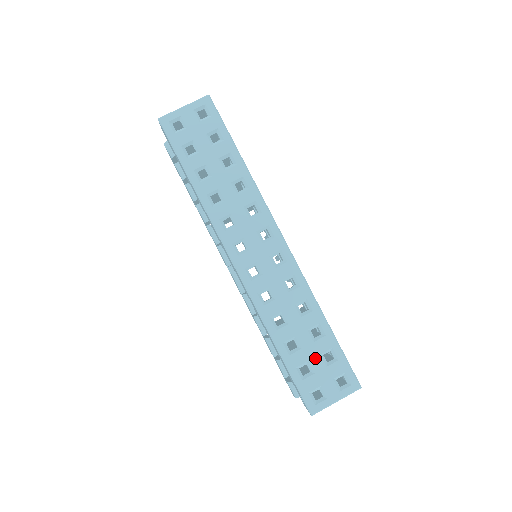
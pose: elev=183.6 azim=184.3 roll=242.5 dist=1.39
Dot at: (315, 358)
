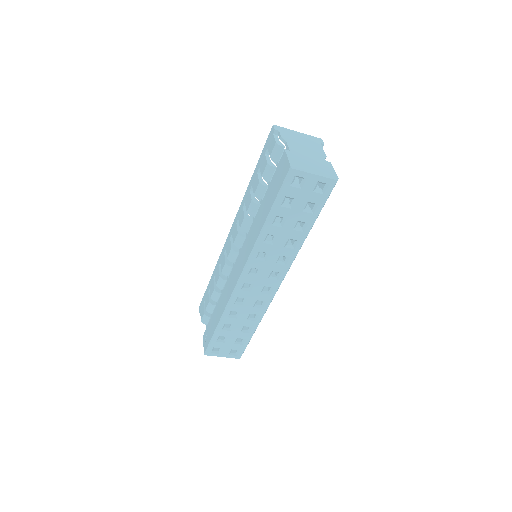
Dot at: (233, 338)
